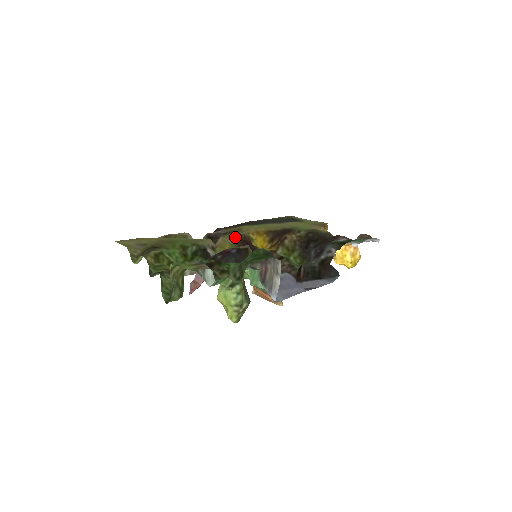
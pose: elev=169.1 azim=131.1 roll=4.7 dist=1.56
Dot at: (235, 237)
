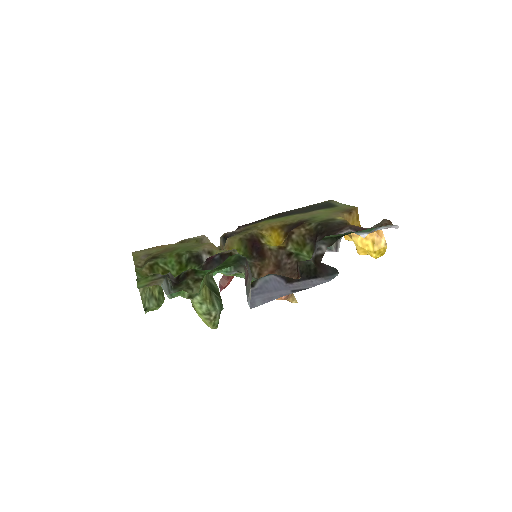
Dot at: (242, 237)
